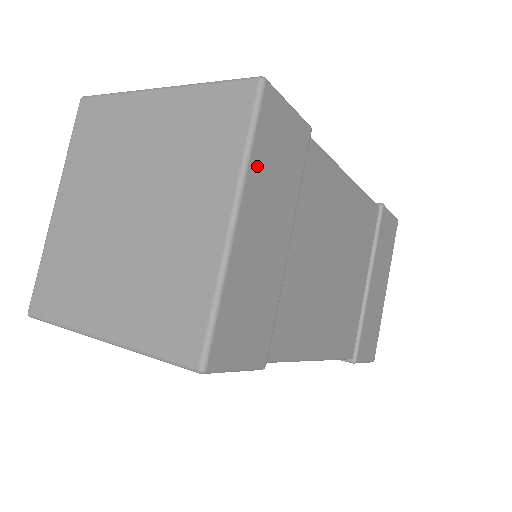
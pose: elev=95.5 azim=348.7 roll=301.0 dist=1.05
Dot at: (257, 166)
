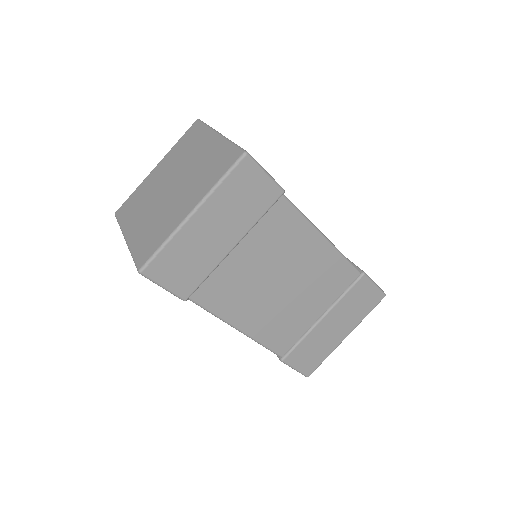
Dot at: (221, 194)
